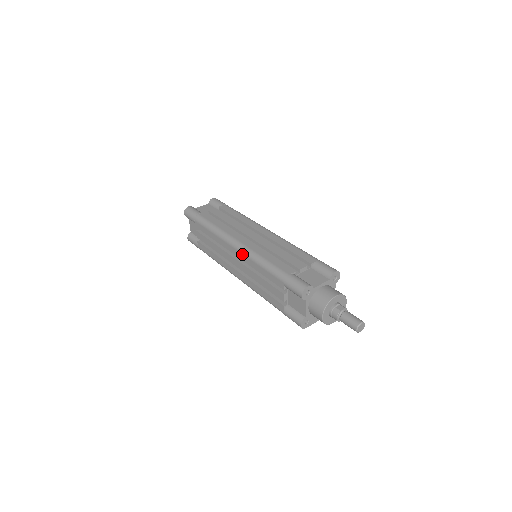
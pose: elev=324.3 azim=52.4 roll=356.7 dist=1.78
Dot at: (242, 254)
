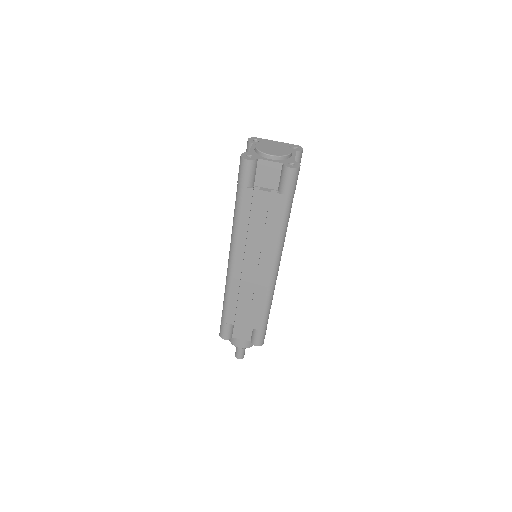
Dot at: (227, 269)
